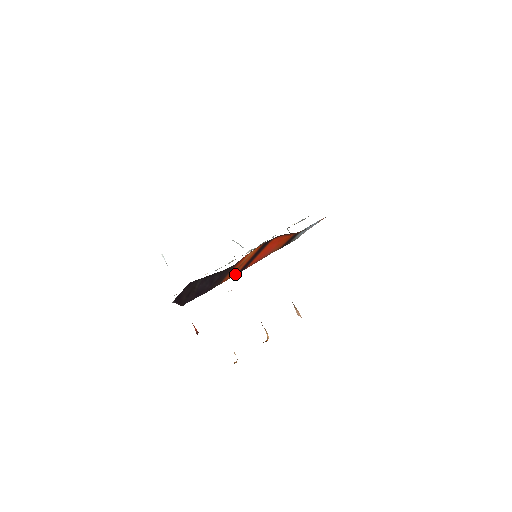
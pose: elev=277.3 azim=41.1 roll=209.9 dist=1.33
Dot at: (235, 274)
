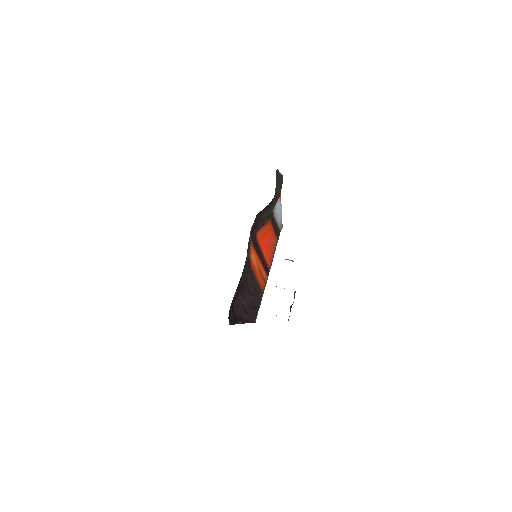
Dot at: (266, 277)
